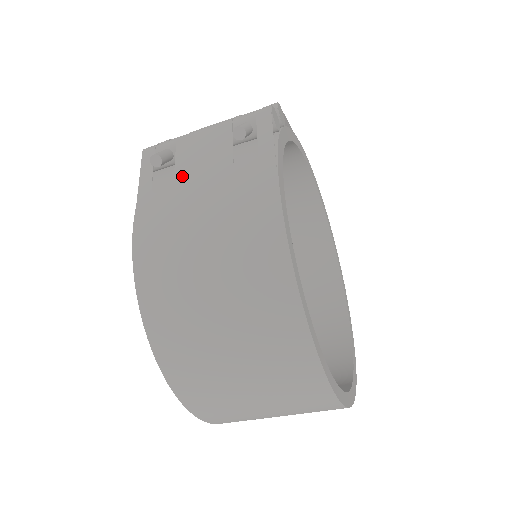
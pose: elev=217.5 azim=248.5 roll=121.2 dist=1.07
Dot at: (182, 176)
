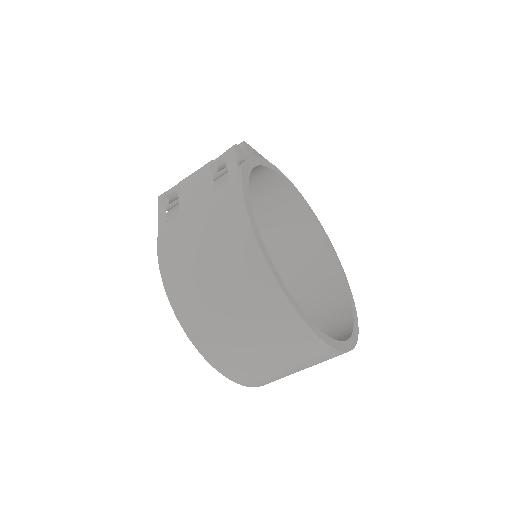
Dot at: (184, 207)
